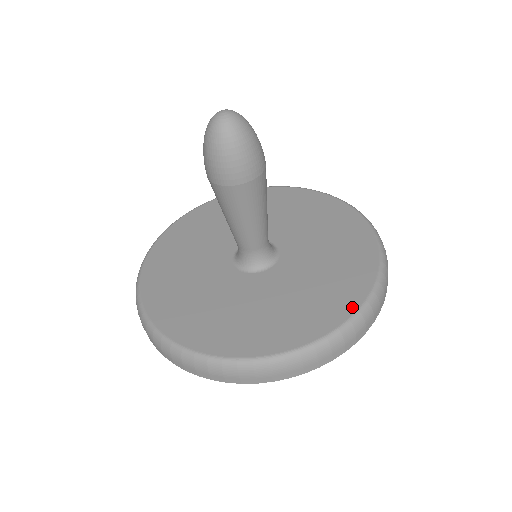
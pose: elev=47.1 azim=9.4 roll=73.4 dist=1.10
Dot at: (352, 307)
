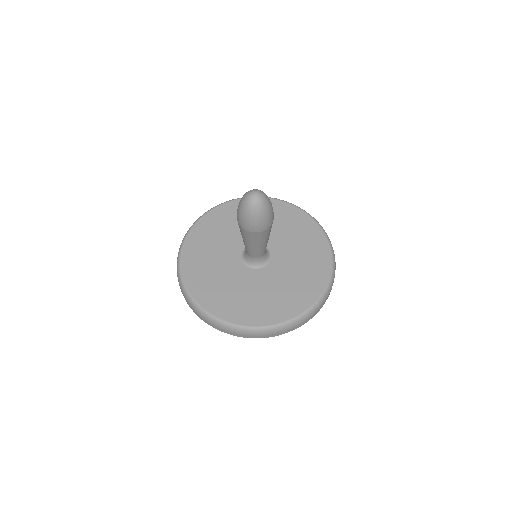
Dot at: (297, 312)
